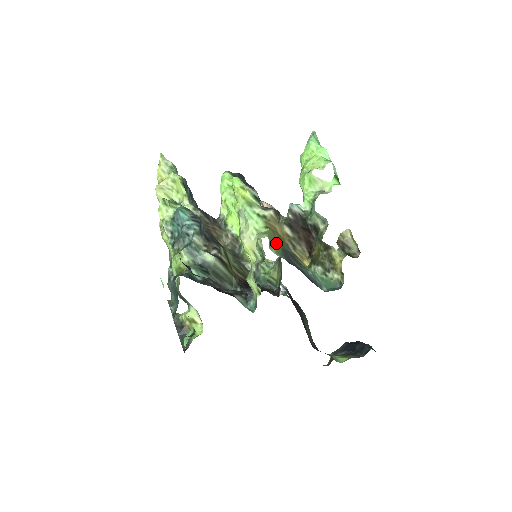
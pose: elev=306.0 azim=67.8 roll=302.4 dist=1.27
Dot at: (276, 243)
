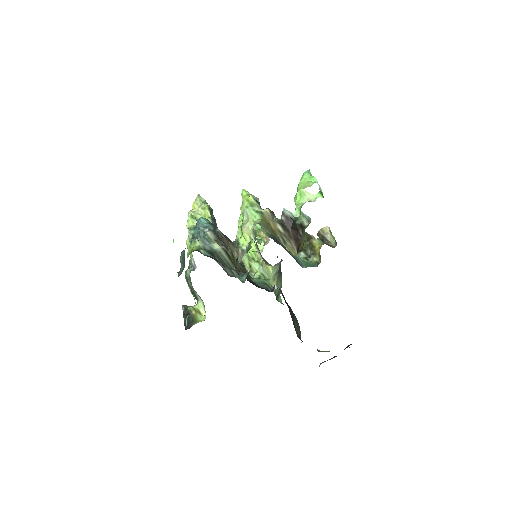
Dot at: (268, 230)
